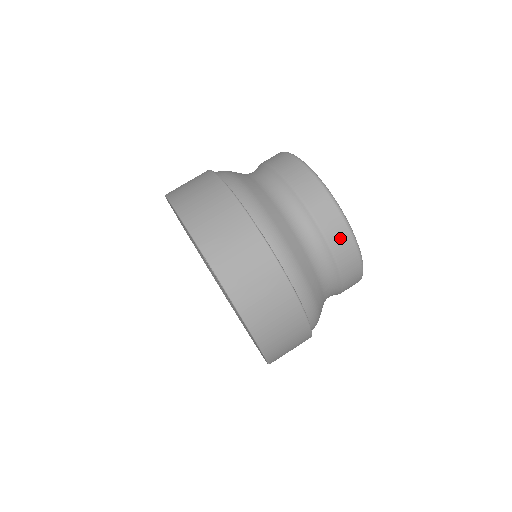
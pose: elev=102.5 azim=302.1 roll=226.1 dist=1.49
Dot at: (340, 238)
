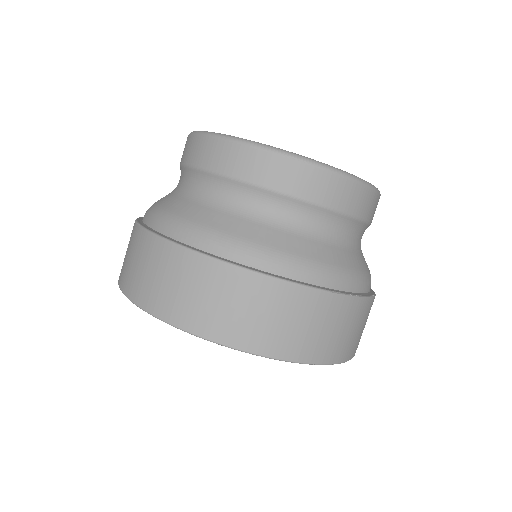
Dot at: (373, 207)
